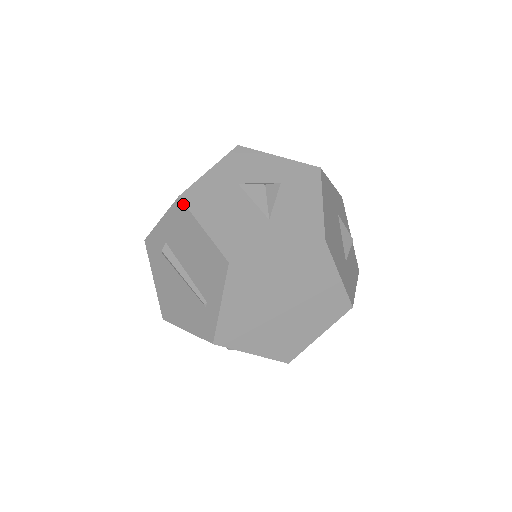
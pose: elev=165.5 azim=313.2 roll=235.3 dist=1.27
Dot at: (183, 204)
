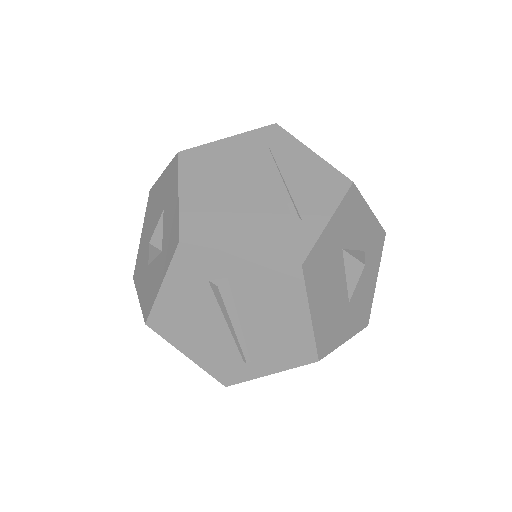
Dot at: (302, 278)
